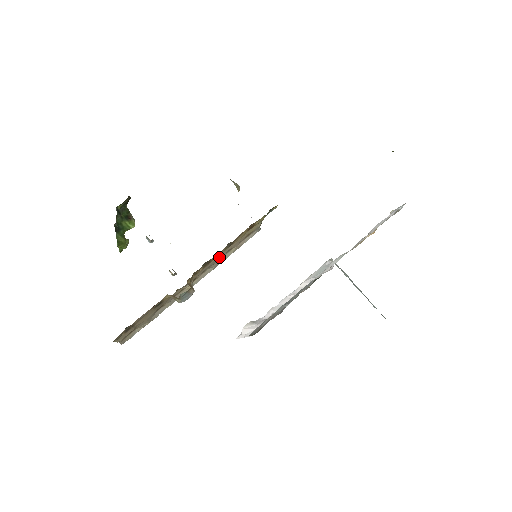
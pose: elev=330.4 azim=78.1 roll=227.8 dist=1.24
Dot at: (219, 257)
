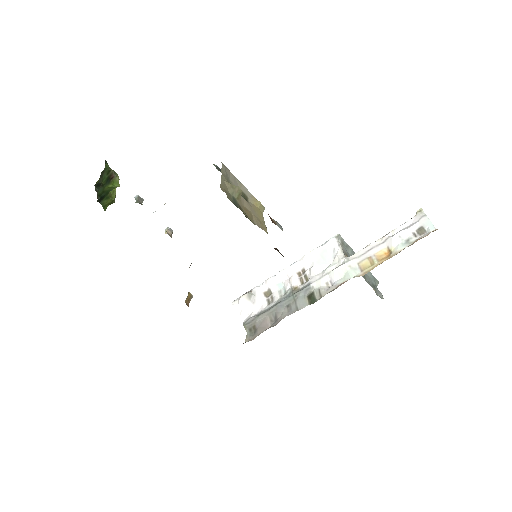
Dot at: occluded
